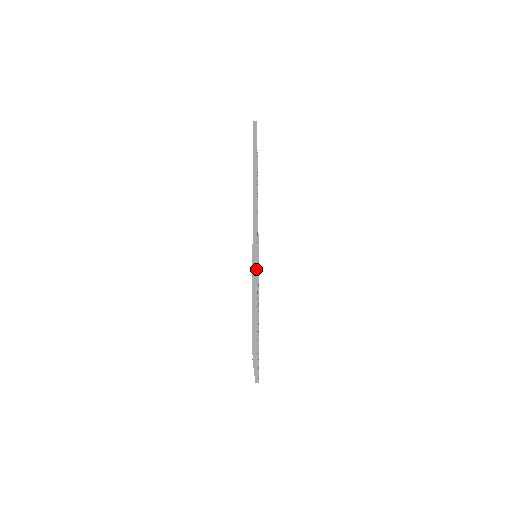
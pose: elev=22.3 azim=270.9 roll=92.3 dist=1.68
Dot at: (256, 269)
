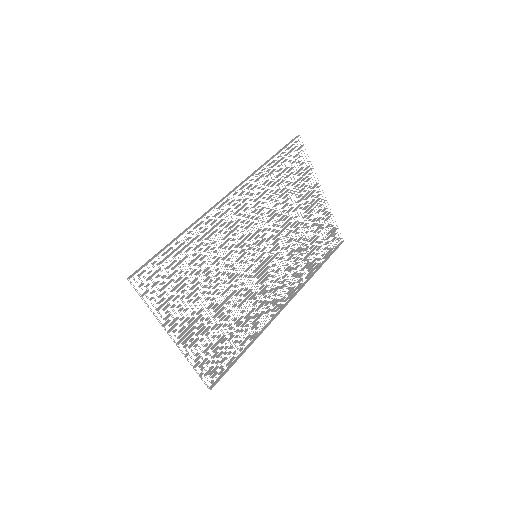
Dot at: occluded
